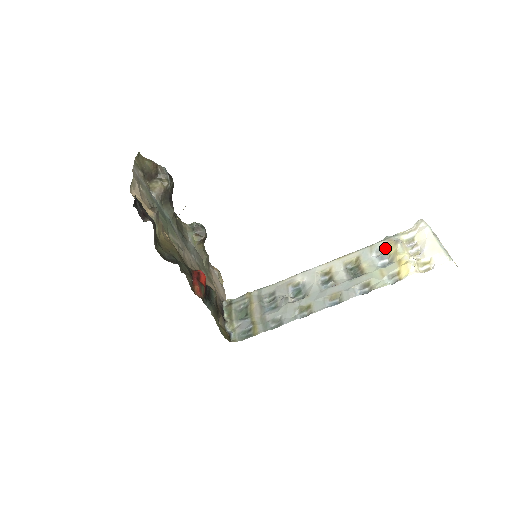
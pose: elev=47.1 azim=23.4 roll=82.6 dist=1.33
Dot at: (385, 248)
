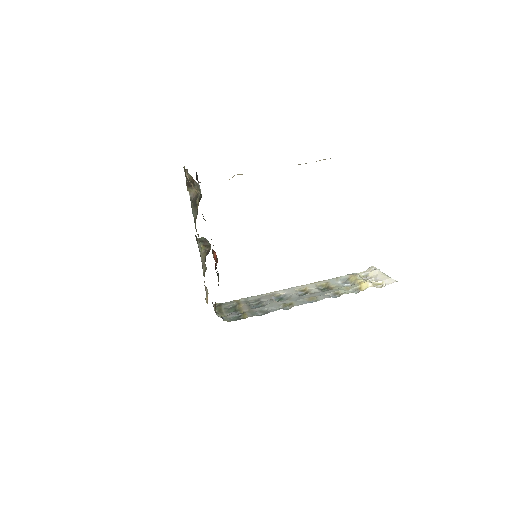
Dot at: (347, 279)
